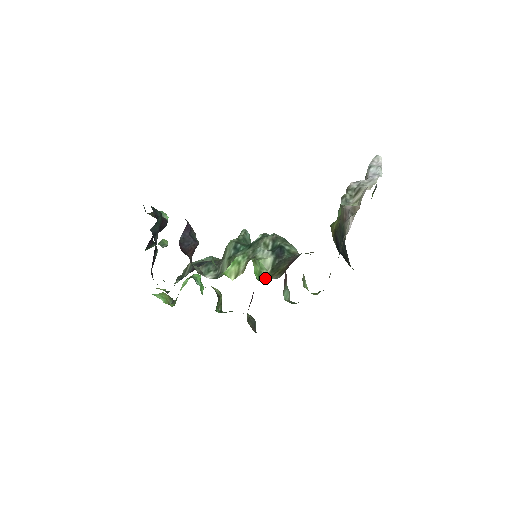
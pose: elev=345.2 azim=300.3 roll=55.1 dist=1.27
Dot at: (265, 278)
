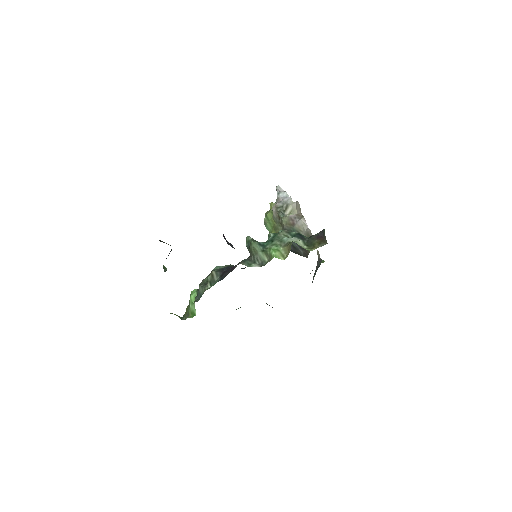
Dot at: (310, 250)
